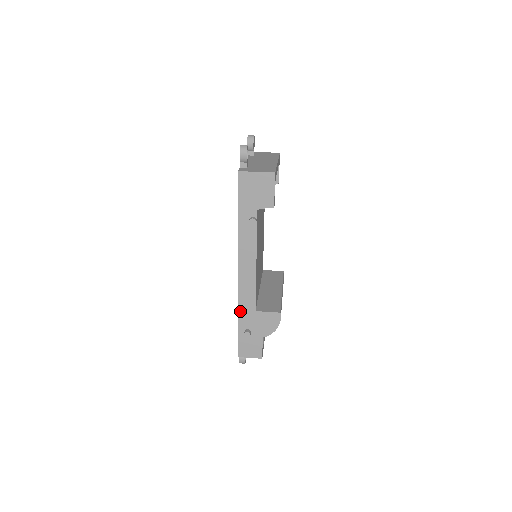
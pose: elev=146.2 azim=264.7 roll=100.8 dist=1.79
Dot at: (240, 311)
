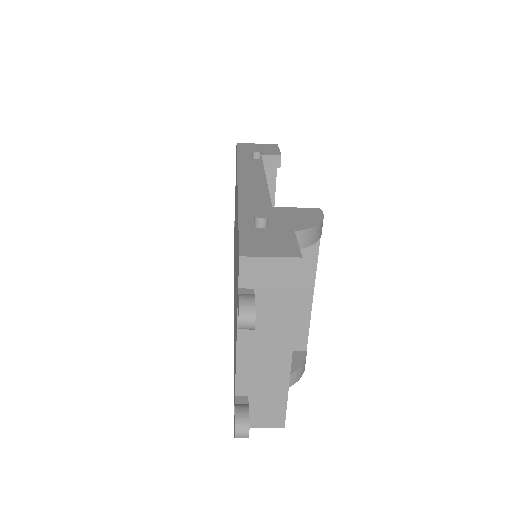
Dot at: (243, 207)
